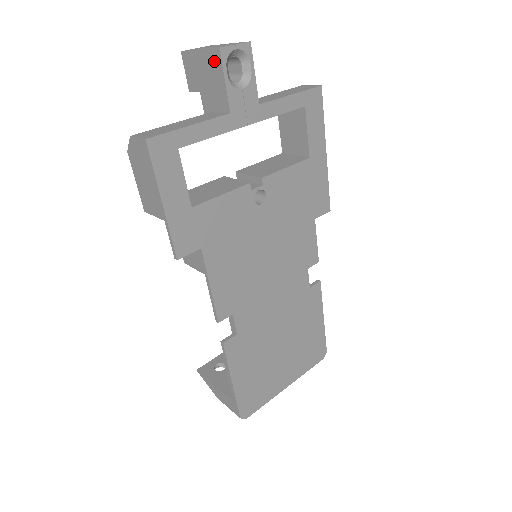
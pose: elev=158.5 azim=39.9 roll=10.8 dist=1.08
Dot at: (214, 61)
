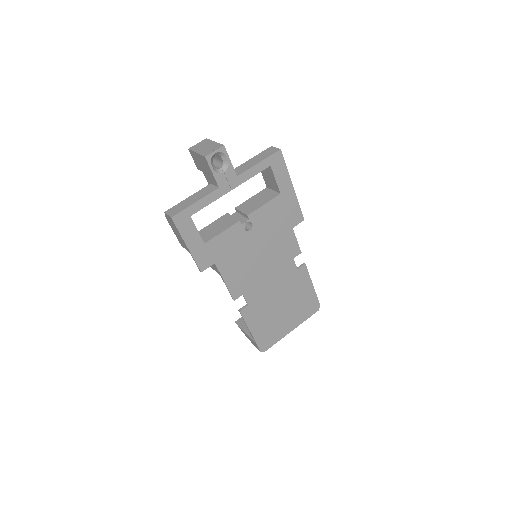
Dot at: (204, 161)
